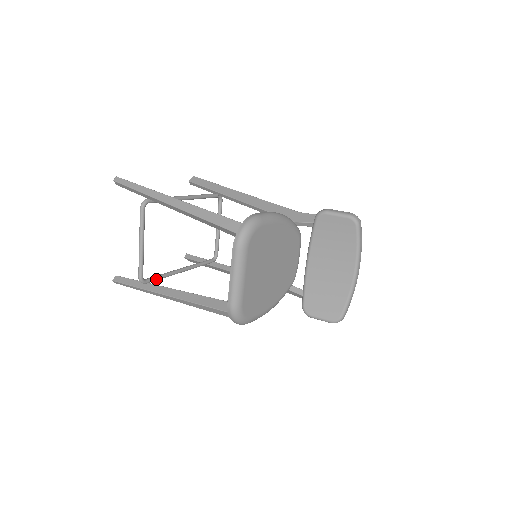
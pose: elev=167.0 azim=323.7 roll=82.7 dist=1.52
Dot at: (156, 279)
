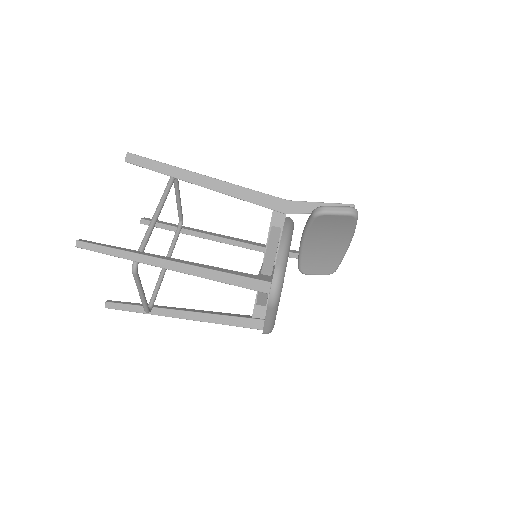
Dot at: occluded
